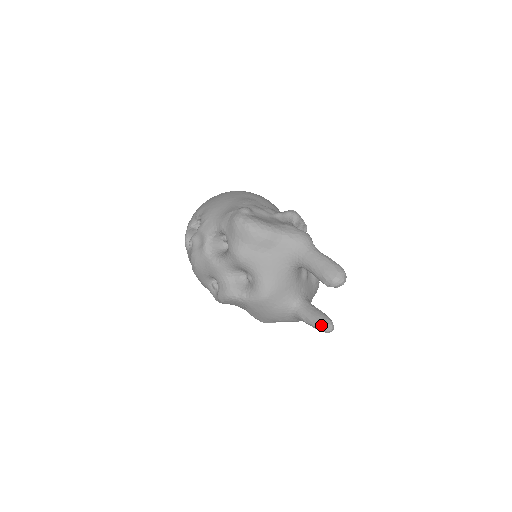
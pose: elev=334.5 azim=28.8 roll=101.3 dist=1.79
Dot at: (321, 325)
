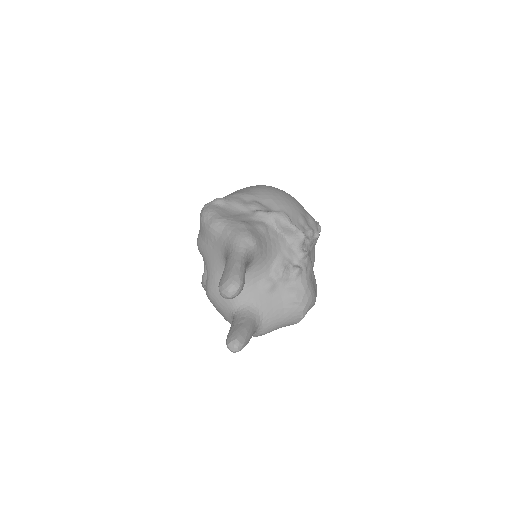
Dot at: (227, 340)
